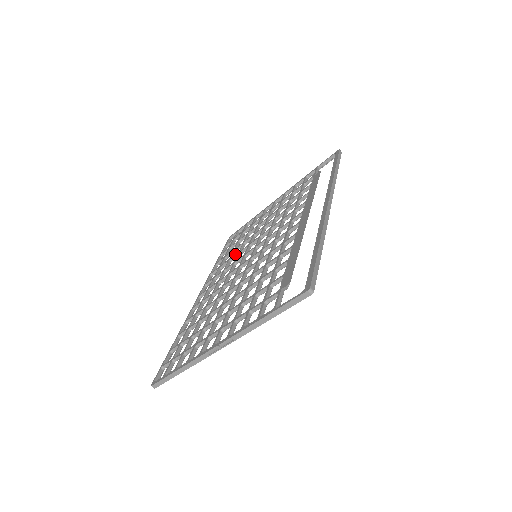
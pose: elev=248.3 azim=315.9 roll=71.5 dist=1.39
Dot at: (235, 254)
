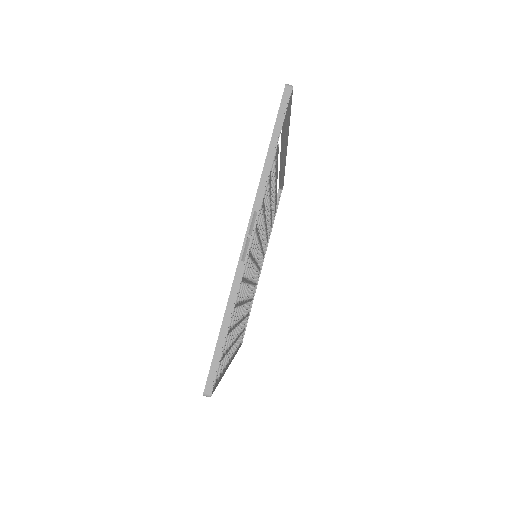
Dot at: occluded
